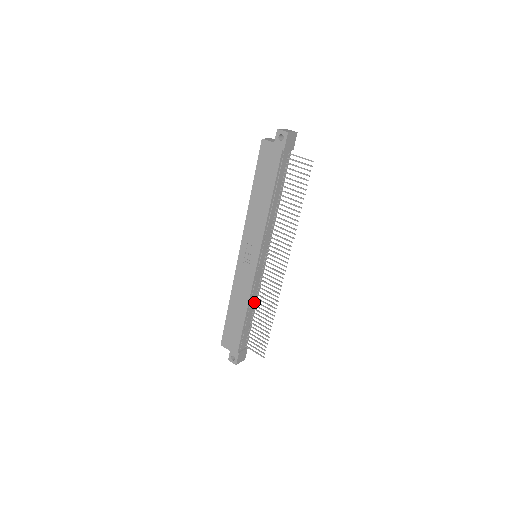
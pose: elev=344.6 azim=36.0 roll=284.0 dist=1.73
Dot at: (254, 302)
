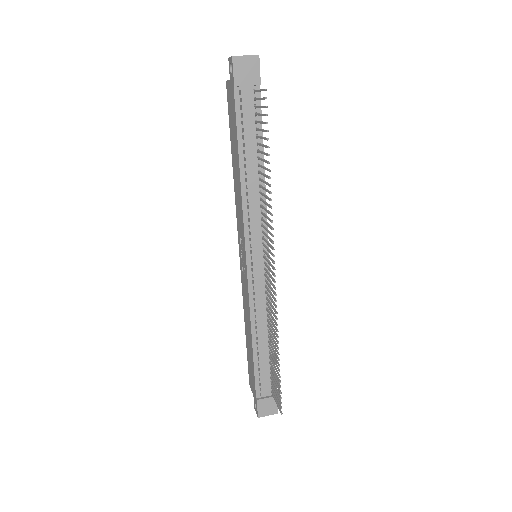
Dot at: (266, 326)
